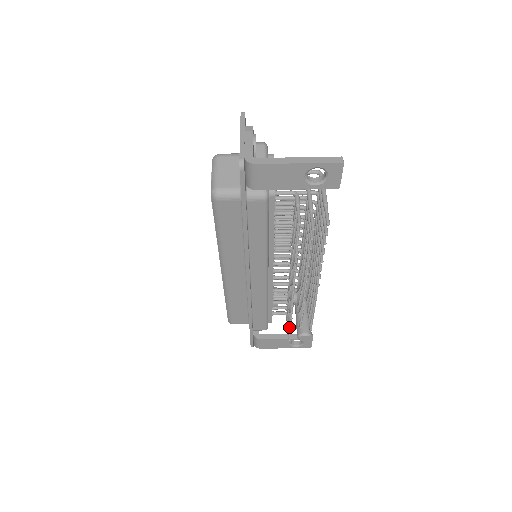
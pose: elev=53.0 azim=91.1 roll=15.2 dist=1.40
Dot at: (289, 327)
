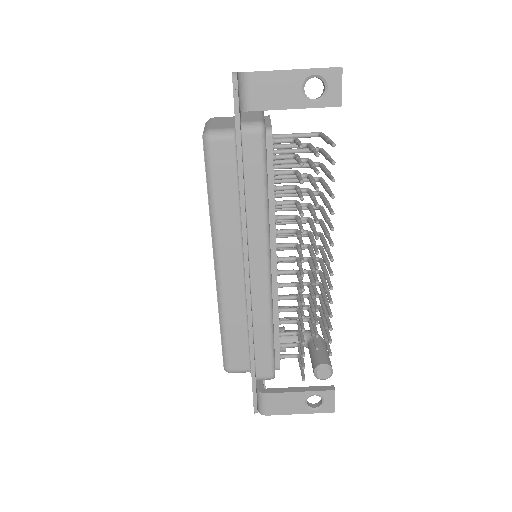
Dot at: (302, 352)
